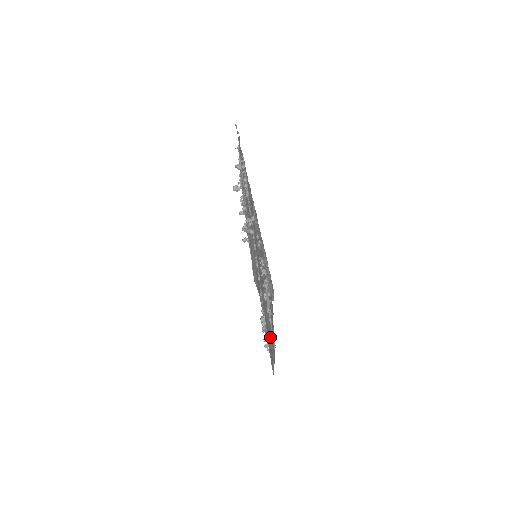
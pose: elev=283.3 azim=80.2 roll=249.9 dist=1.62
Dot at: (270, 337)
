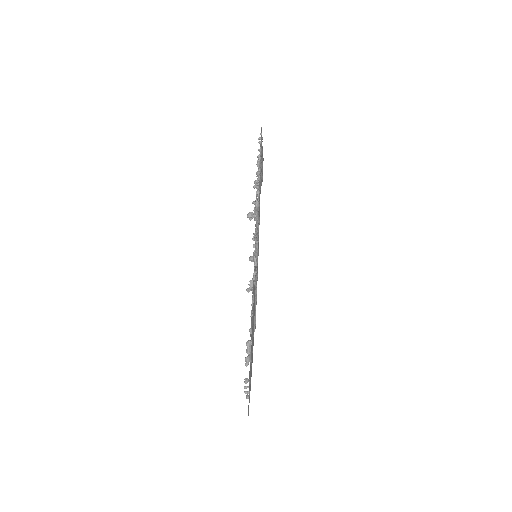
Dot at: (252, 340)
